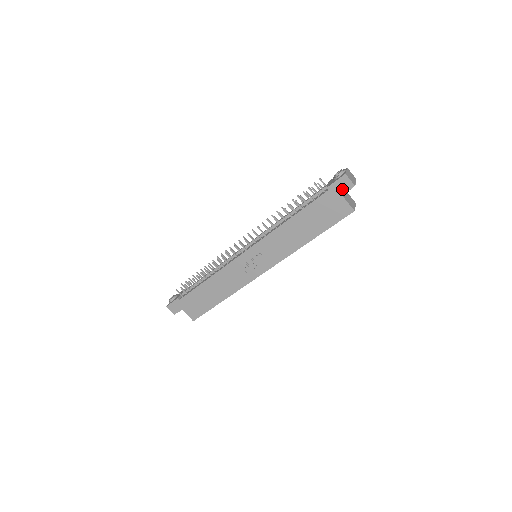
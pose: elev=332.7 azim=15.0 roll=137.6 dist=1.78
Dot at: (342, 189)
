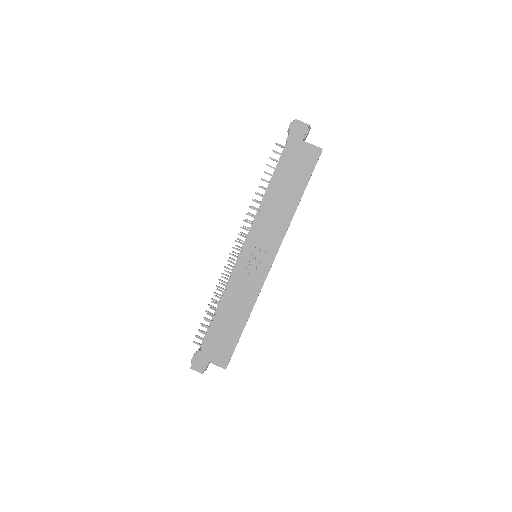
Dot at: (300, 135)
